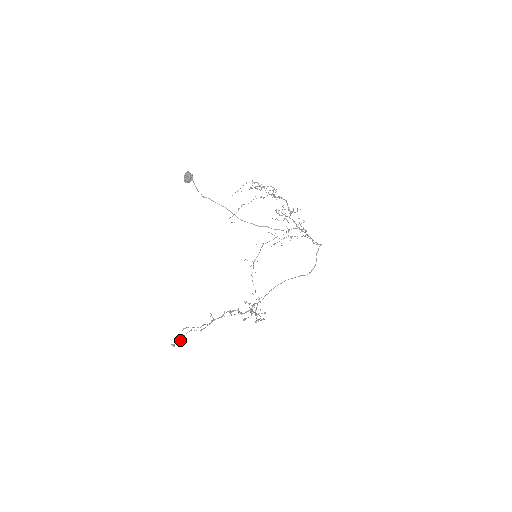
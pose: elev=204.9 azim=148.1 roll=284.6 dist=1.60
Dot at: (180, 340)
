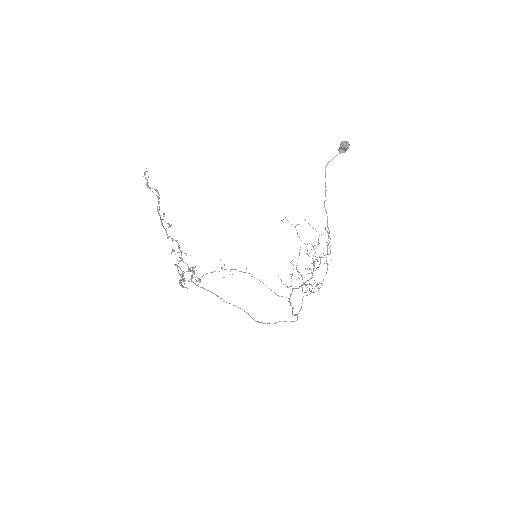
Dot at: occluded
